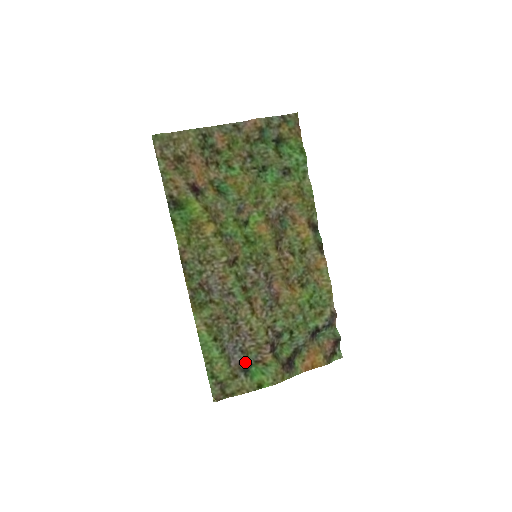
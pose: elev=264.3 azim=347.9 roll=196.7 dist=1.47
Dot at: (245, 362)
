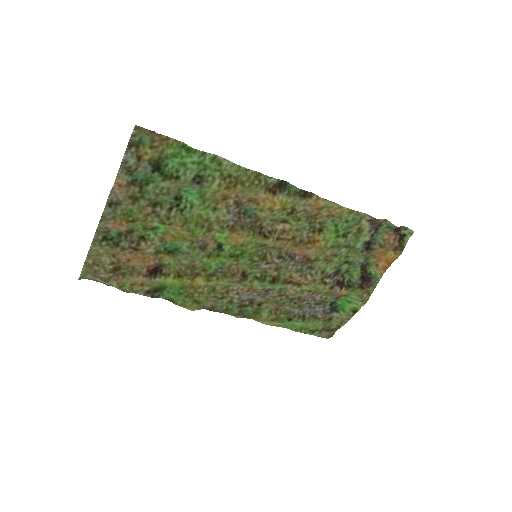
Dot at: (328, 306)
